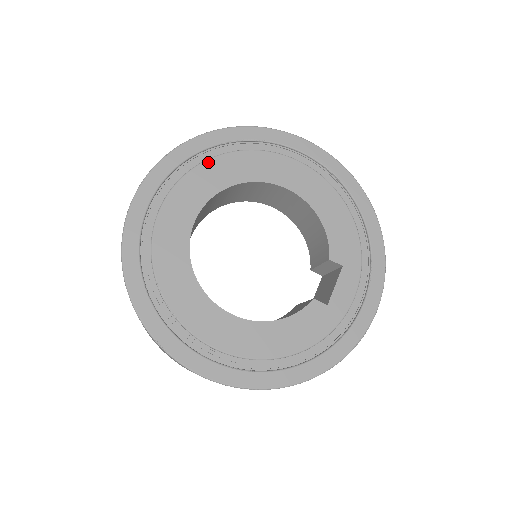
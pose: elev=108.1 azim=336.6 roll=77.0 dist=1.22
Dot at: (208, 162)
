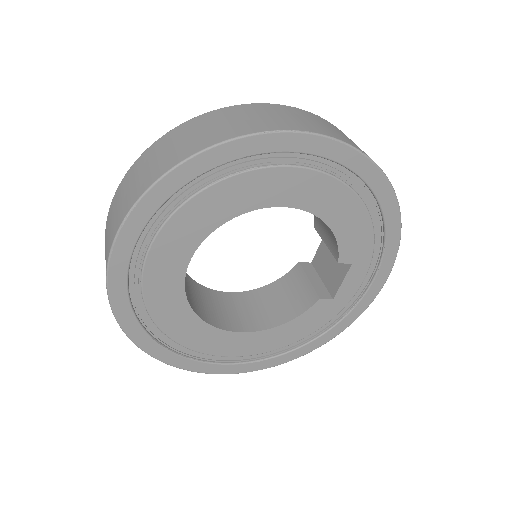
Dot at: (185, 207)
